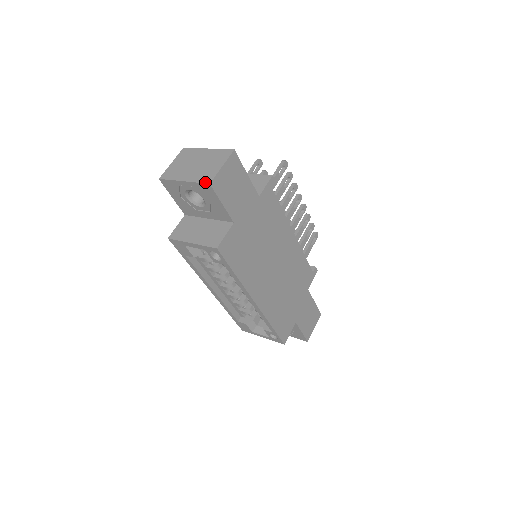
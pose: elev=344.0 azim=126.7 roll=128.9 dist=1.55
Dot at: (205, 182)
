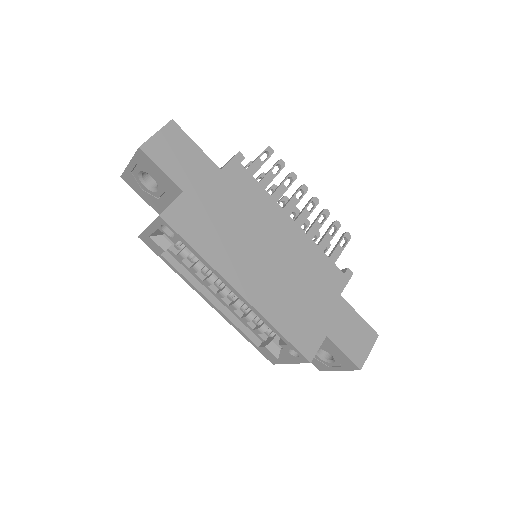
Dot at: (137, 149)
